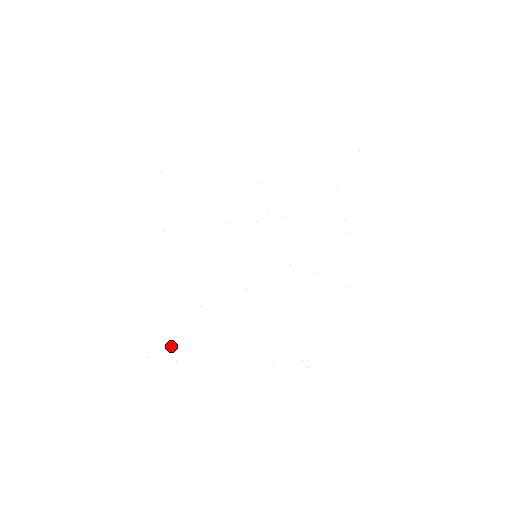
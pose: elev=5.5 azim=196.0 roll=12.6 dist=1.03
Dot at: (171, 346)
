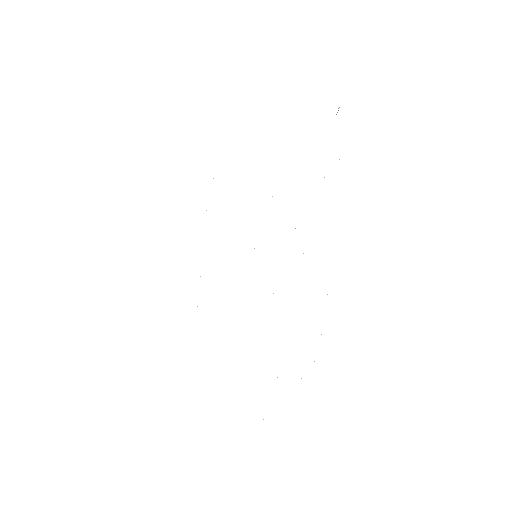
Dot at: occluded
